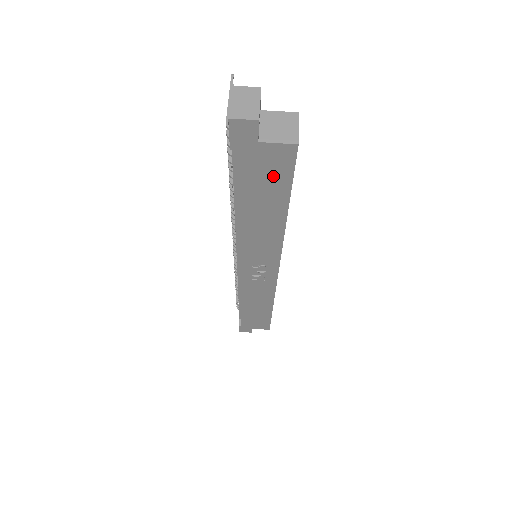
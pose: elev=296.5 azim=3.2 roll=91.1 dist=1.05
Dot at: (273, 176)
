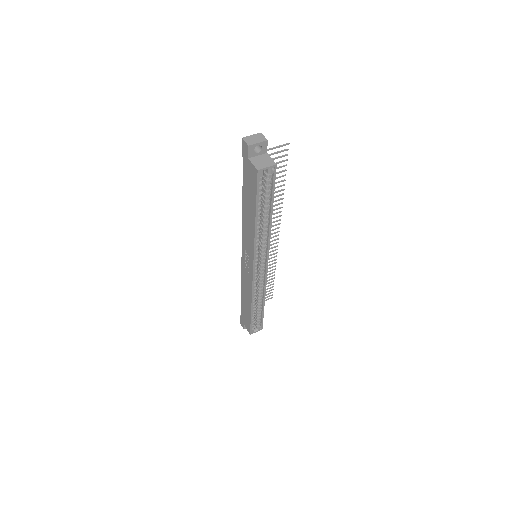
Dot at: (252, 185)
